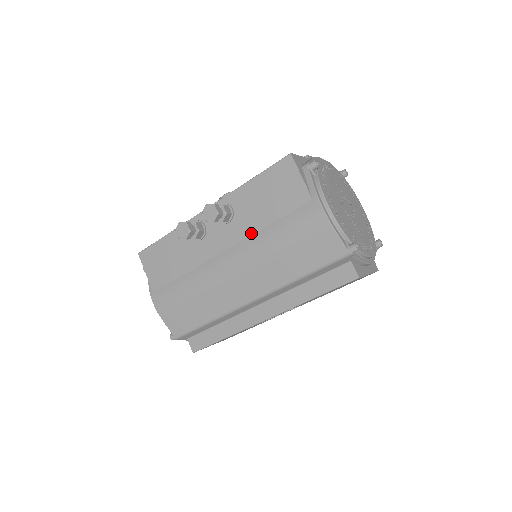
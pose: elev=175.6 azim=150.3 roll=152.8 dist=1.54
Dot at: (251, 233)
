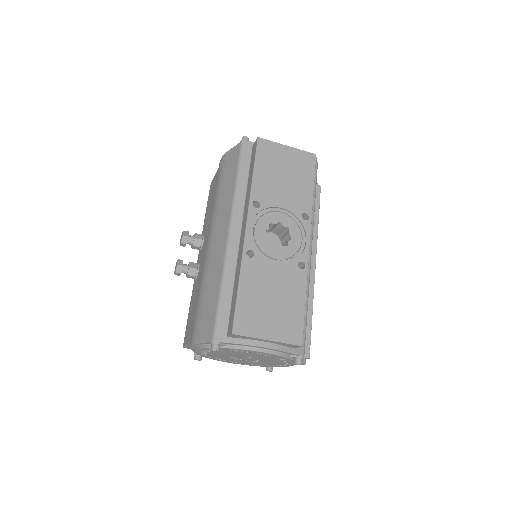
Dot at: occluded
